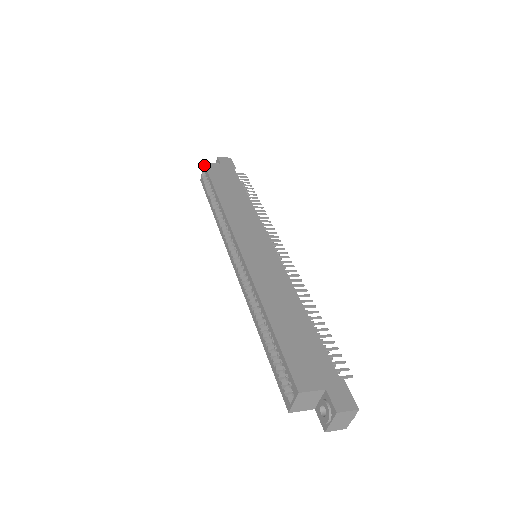
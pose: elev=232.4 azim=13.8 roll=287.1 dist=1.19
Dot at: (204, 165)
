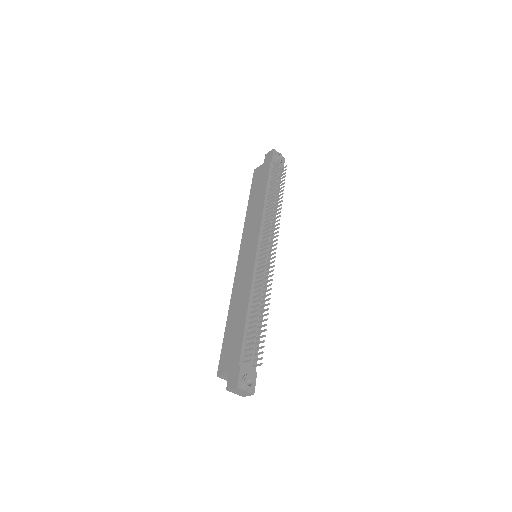
Dot at: (254, 172)
